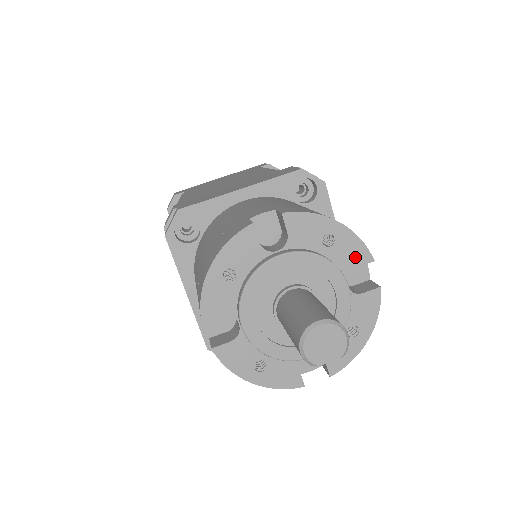
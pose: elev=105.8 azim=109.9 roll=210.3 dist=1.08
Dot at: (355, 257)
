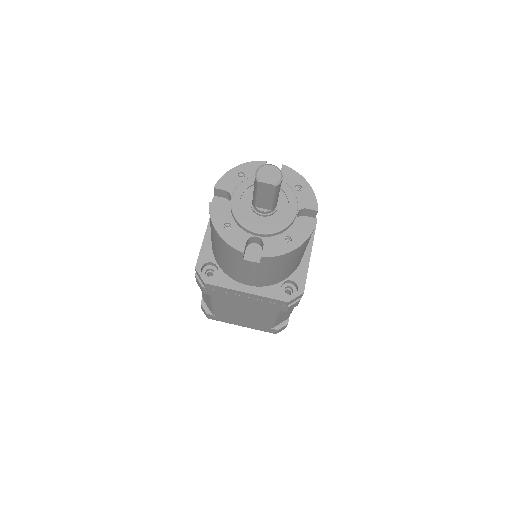
Dot at: (309, 203)
